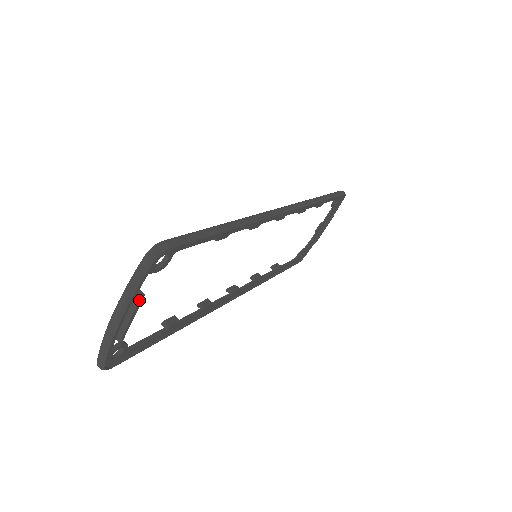
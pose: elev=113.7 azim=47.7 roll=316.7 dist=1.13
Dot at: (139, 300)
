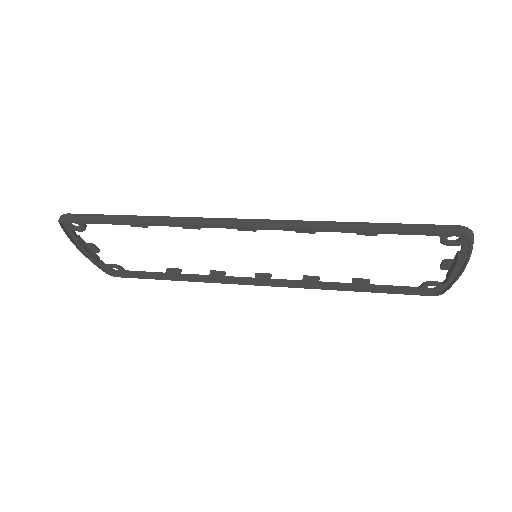
Dot at: (77, 243)
